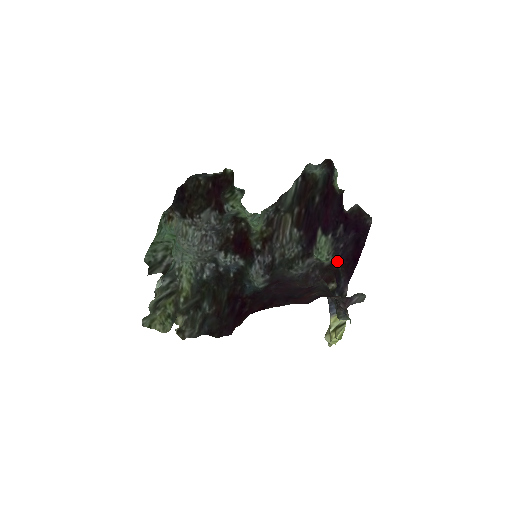
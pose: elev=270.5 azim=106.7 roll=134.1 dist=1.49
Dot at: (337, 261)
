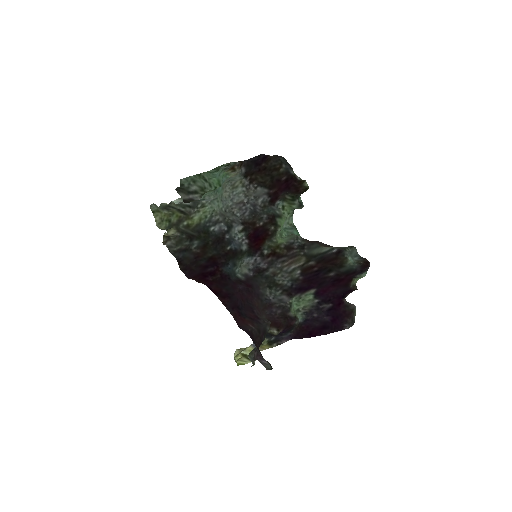
Dot at: (301, 319)
